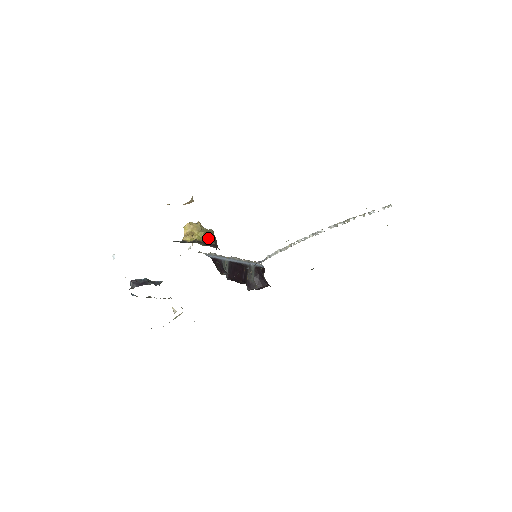
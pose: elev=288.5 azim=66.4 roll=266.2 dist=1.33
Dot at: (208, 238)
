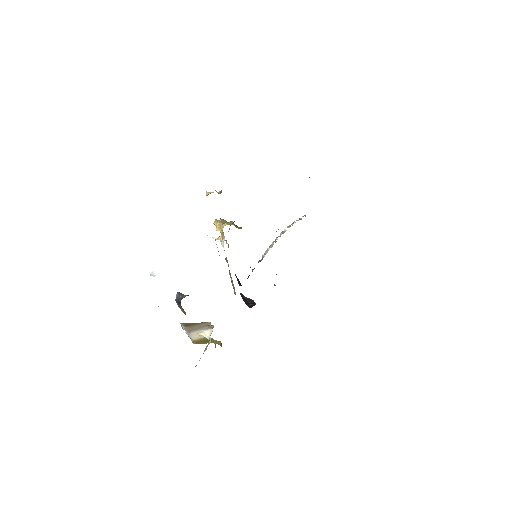
Dot at: (236, 226)
